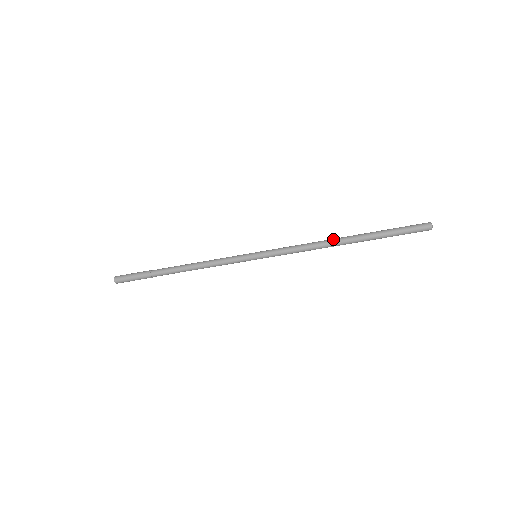
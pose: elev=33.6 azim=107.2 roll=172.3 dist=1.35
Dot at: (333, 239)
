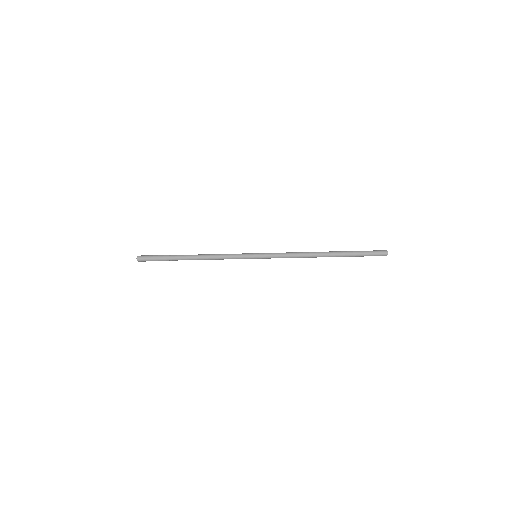
Dot at: (316, 254)
